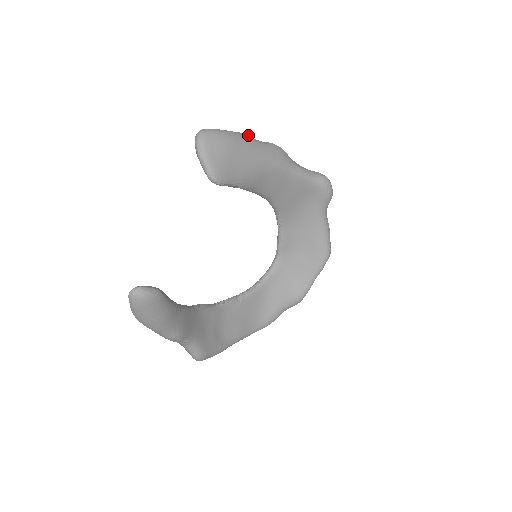
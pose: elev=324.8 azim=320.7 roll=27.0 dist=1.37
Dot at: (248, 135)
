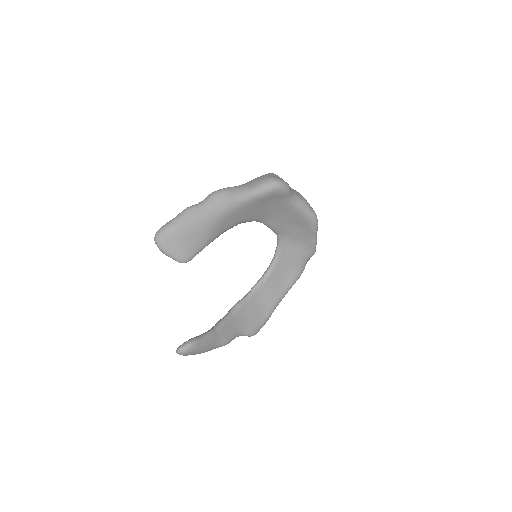
Dot at: (190, 208)
